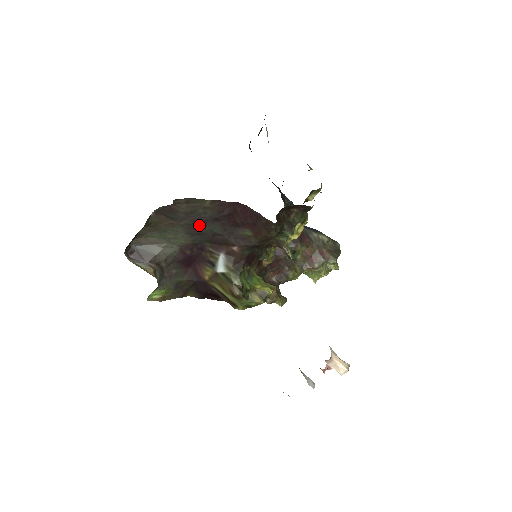
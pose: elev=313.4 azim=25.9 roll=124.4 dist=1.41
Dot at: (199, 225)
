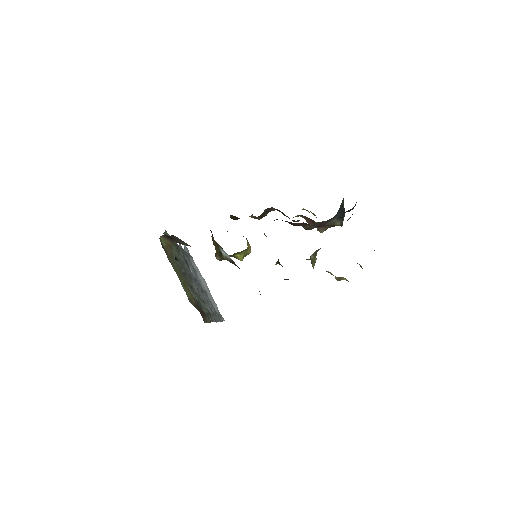
Dot at: occluded
